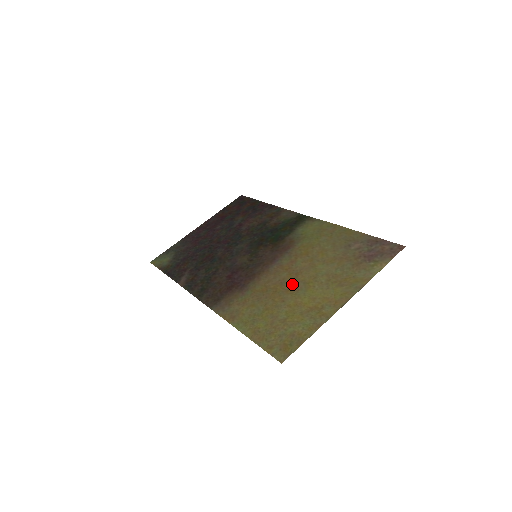
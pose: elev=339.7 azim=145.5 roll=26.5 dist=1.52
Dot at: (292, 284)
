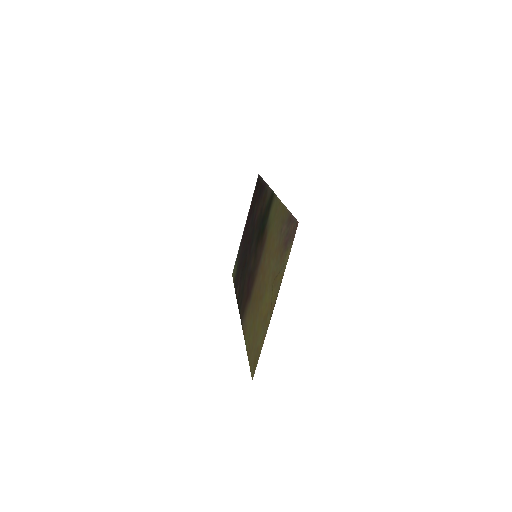
Dot at: (262, 289)
